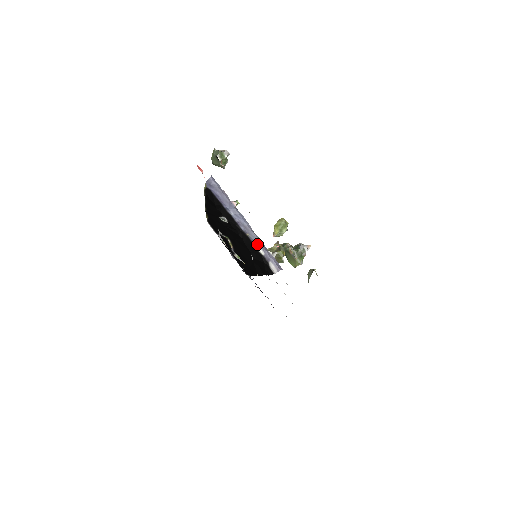
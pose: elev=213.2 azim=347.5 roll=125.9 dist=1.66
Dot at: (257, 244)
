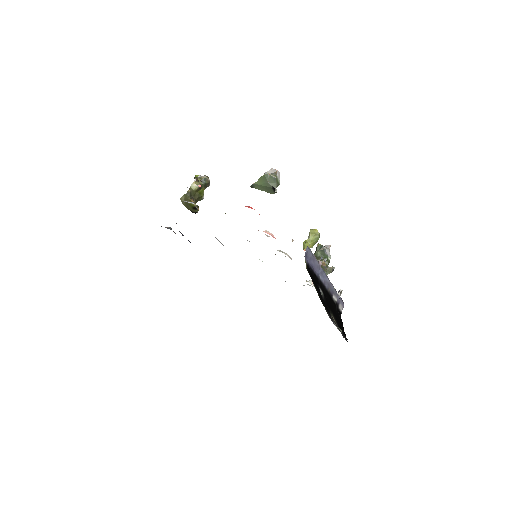
Dot at: (333, 294)
